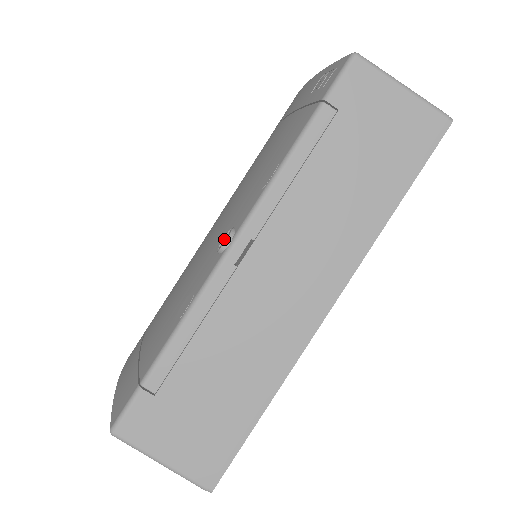
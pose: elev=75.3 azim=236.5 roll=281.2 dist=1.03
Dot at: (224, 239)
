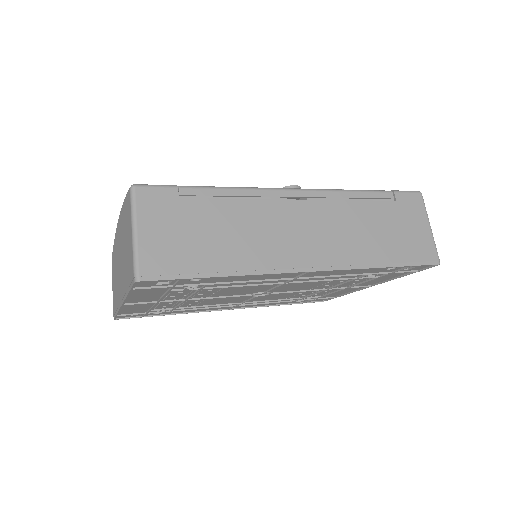
Dot at: occluded
